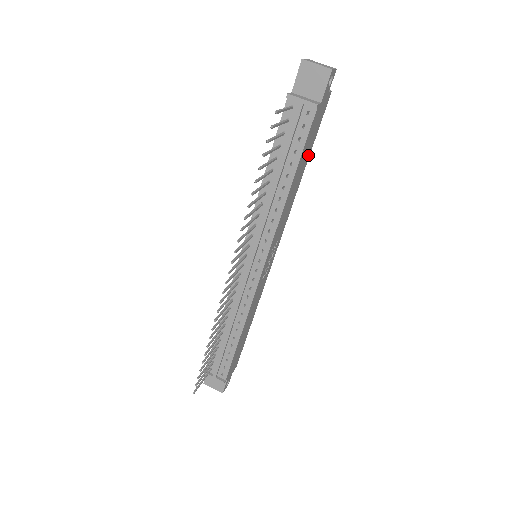
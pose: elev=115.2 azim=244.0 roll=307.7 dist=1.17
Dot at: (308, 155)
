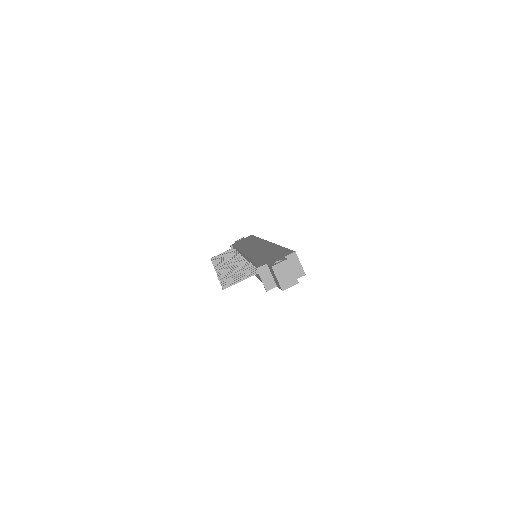
Dot at: occluded
